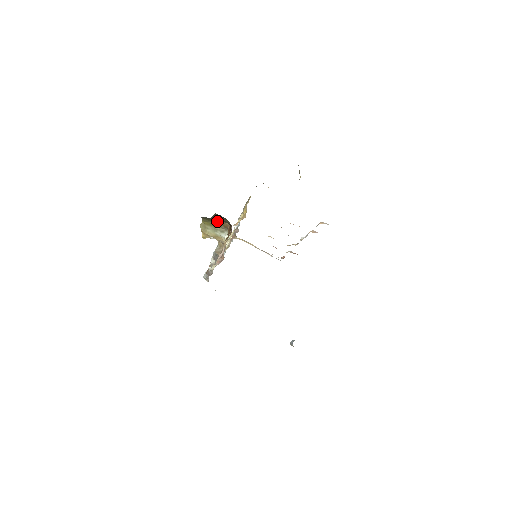
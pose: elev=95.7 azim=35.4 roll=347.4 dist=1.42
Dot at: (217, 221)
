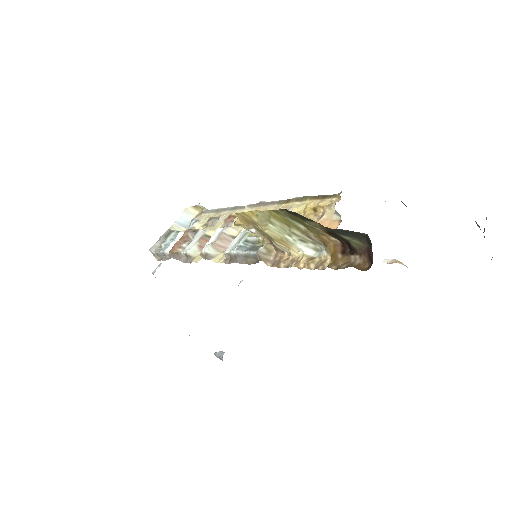
Dot at: (313, 226)
